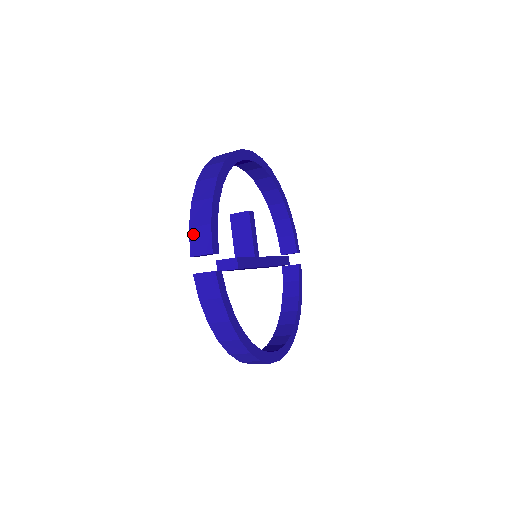
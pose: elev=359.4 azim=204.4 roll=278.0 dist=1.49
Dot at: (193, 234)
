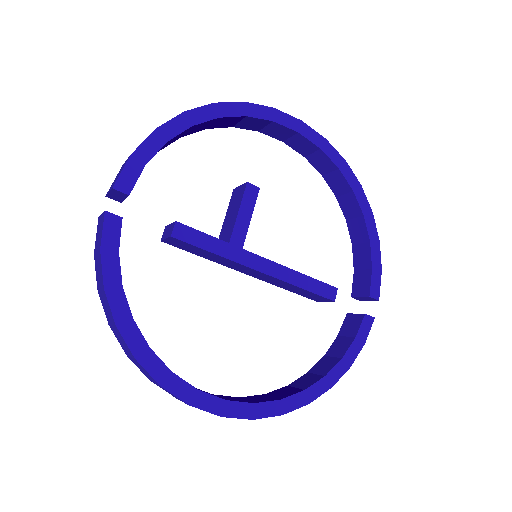
Dot at: (120, 170)
